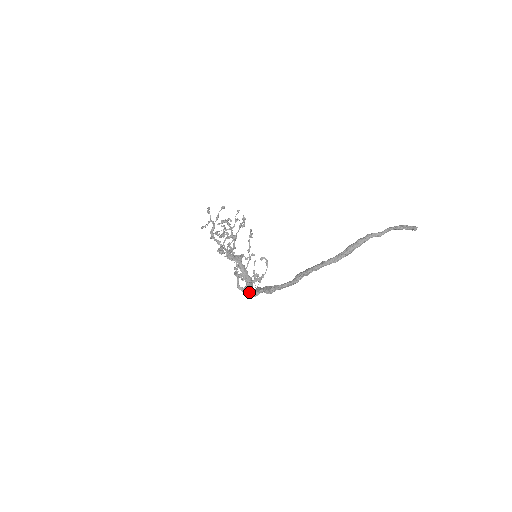
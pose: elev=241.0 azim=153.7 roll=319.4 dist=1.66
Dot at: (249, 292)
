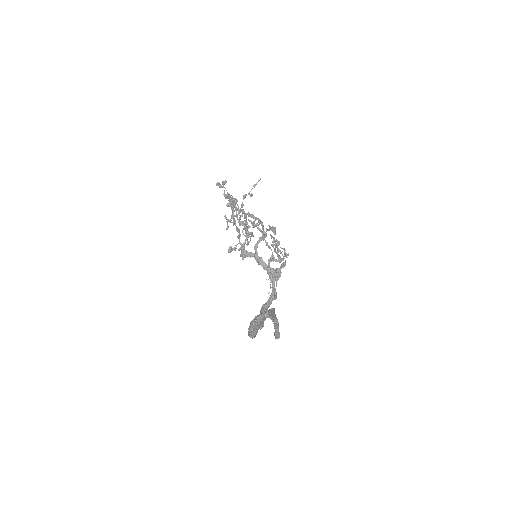
Dot at: occluded
